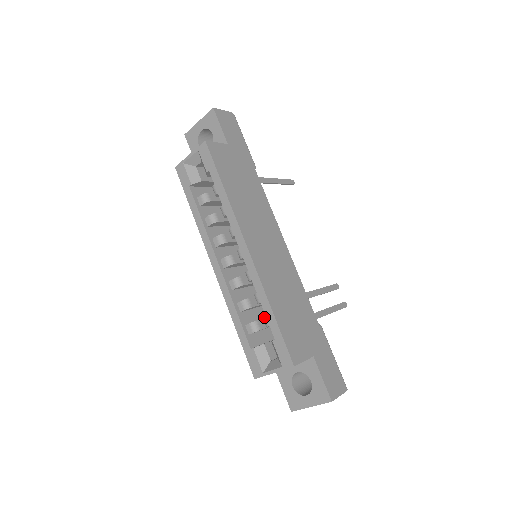
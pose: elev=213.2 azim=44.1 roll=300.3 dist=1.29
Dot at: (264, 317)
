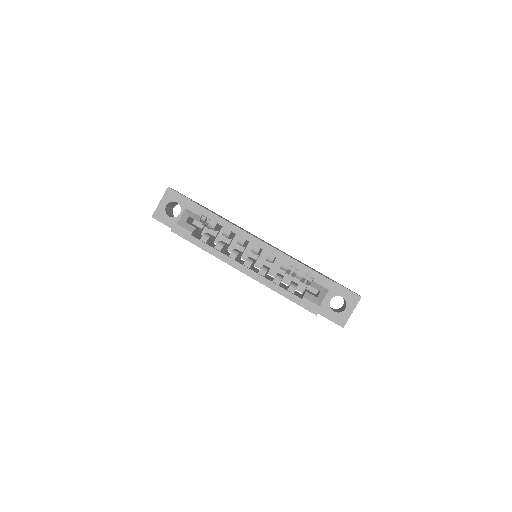
Dot at: (297, 274)
